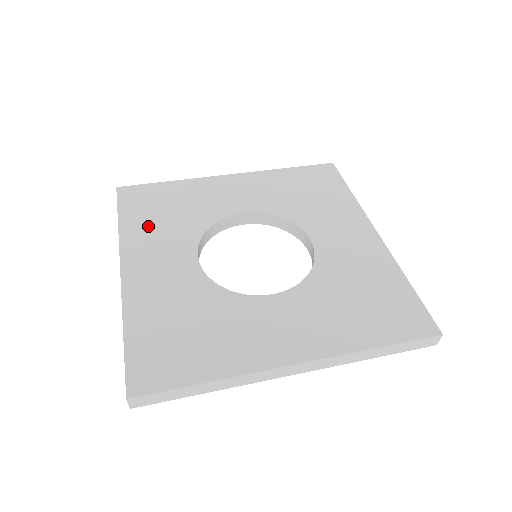
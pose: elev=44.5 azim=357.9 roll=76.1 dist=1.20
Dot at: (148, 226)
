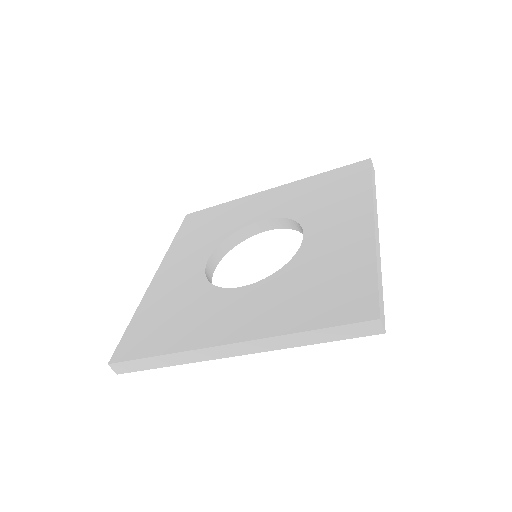
Dot at: (189, 241)
